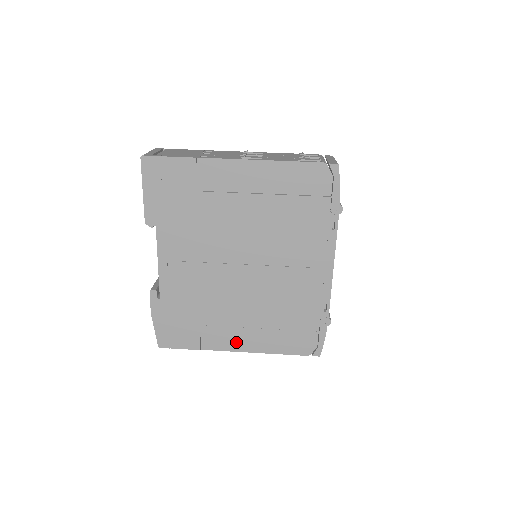
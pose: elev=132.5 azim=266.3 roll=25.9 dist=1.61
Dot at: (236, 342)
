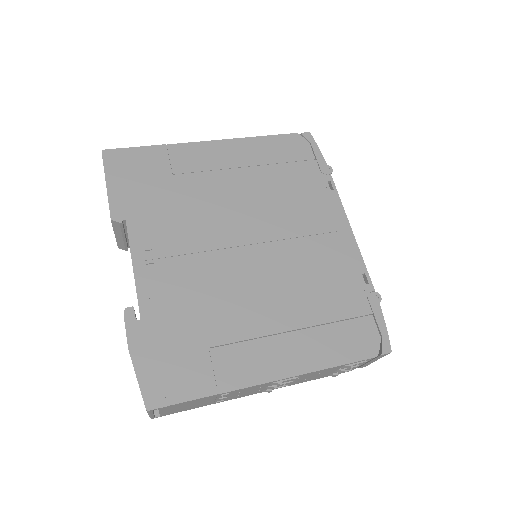
Dot at: (269, 364)
